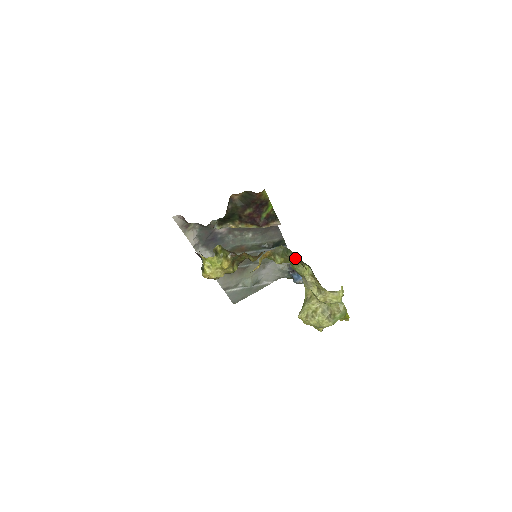
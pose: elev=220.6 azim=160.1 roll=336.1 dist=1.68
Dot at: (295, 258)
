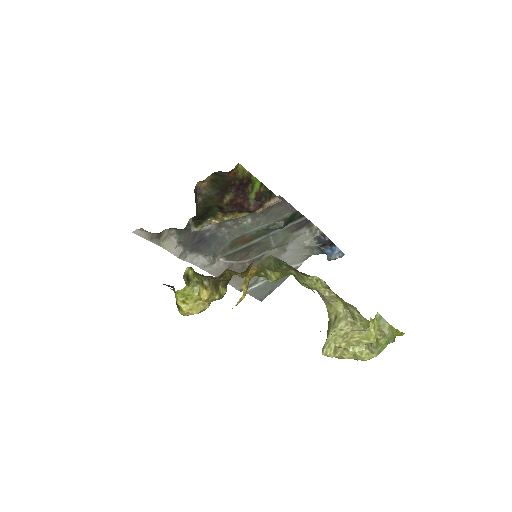
Dot at: (294, 270)
